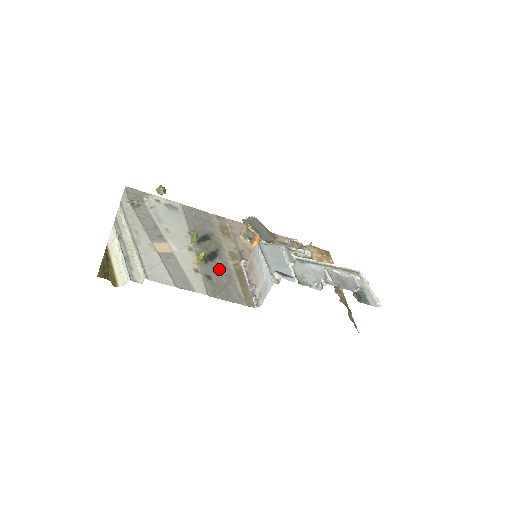
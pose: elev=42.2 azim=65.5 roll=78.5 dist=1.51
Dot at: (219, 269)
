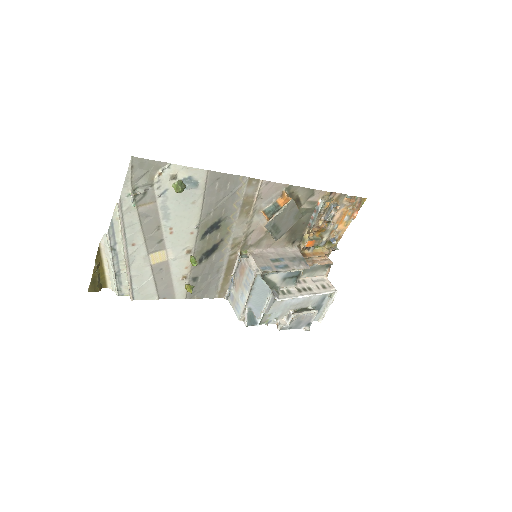
Dot at: (210, 267)
